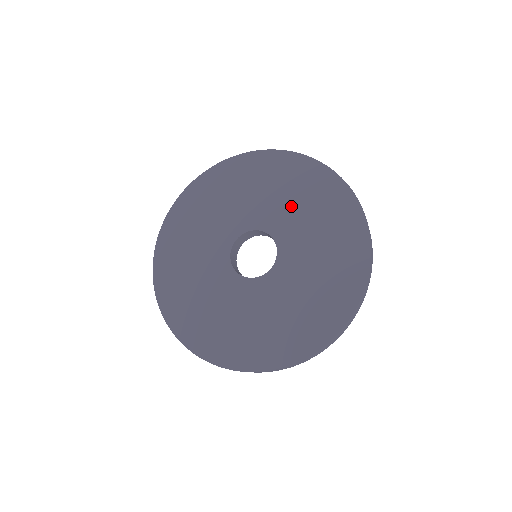
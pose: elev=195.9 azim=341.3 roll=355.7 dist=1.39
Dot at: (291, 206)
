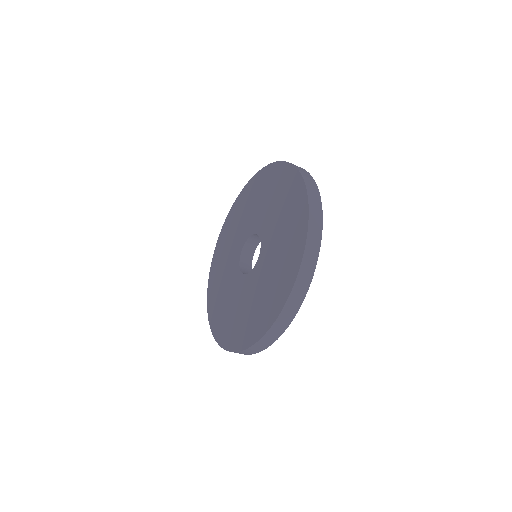
Dot at: (261, 205)
